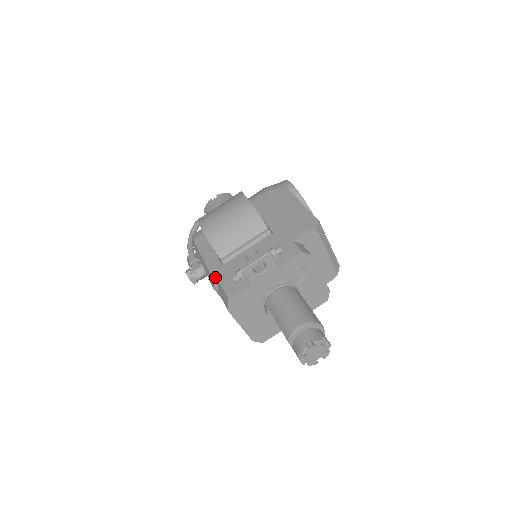
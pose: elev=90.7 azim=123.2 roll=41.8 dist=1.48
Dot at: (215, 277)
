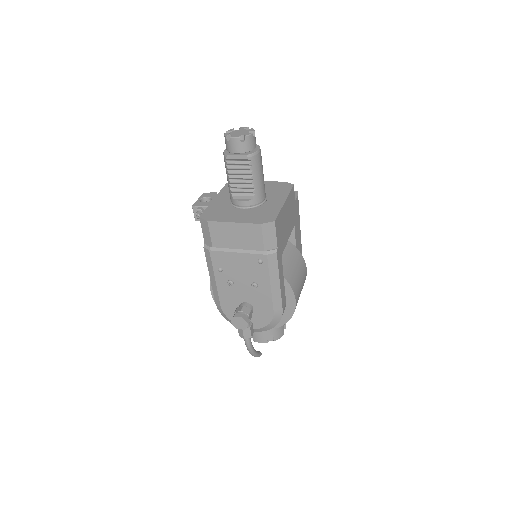
Dot at: (205, 248)
